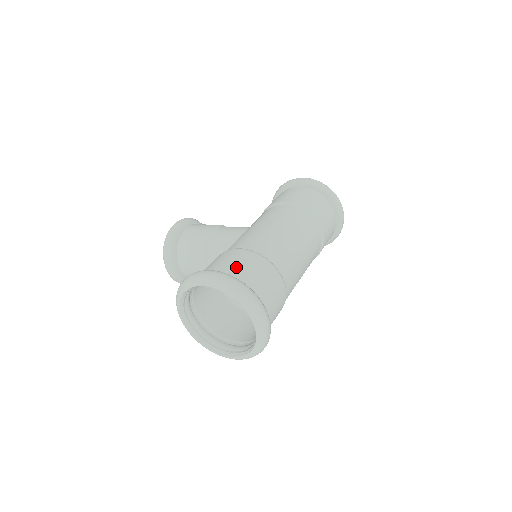
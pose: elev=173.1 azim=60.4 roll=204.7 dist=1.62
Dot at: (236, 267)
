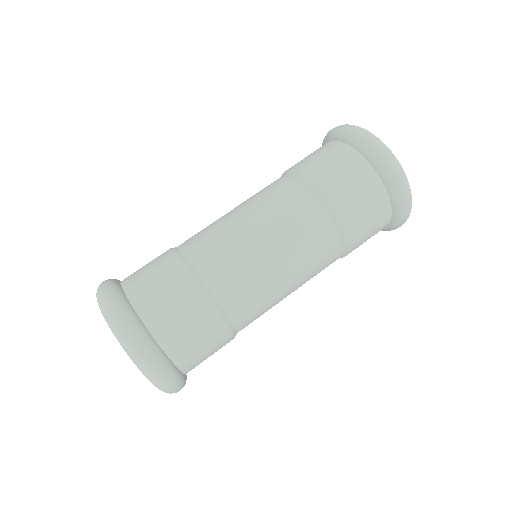
Dot at: (137, 271)
